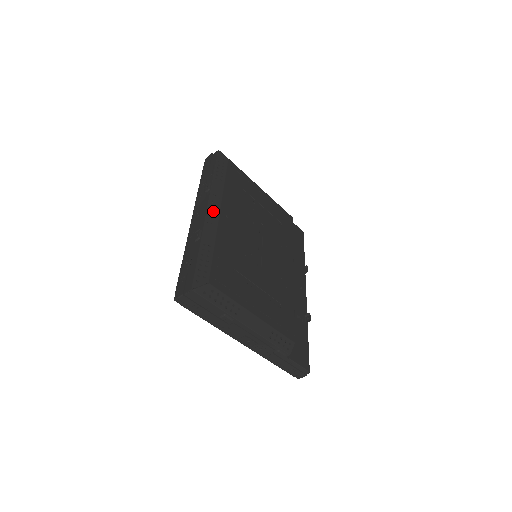
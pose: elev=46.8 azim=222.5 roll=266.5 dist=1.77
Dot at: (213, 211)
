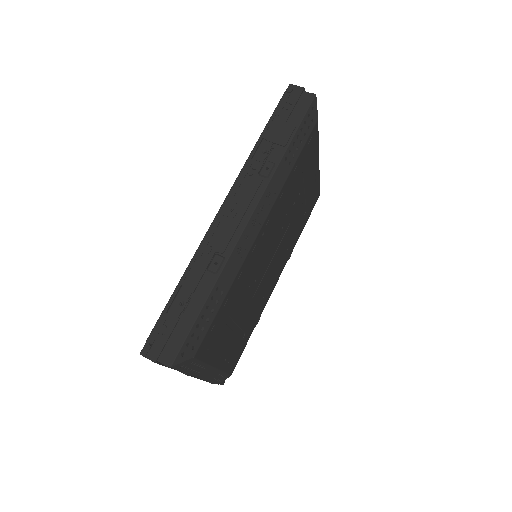
Dot at: (254, 227)
